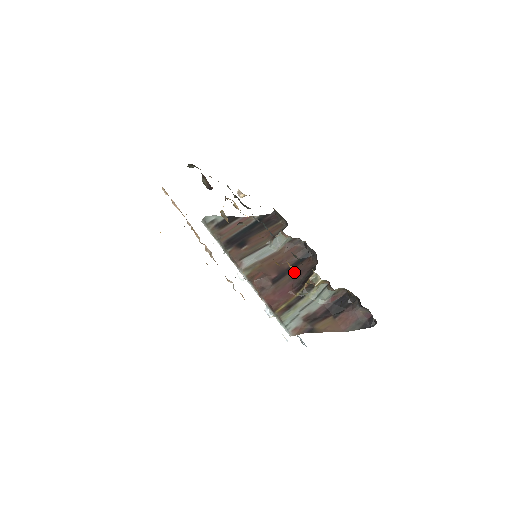
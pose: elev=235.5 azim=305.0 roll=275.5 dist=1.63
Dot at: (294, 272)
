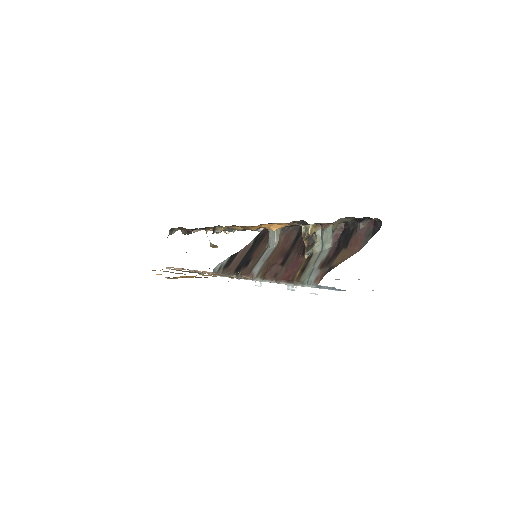
Dot at: (296, 246)
